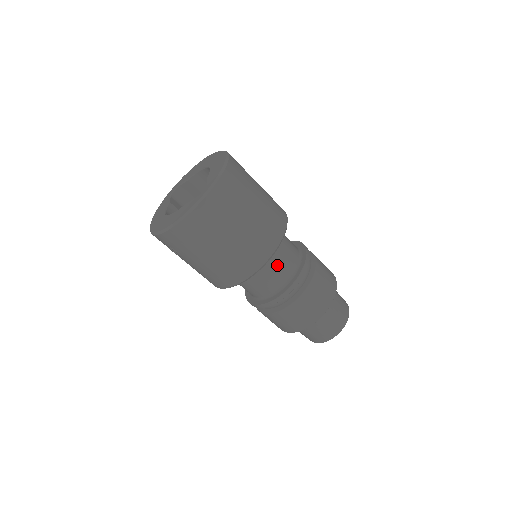
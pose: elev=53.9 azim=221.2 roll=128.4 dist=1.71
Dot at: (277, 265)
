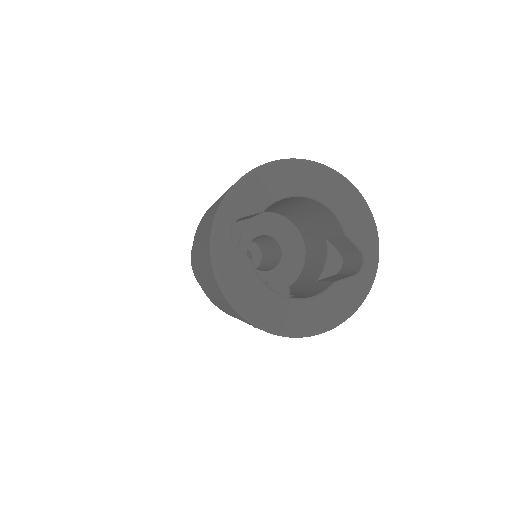
Dot at: occluded
